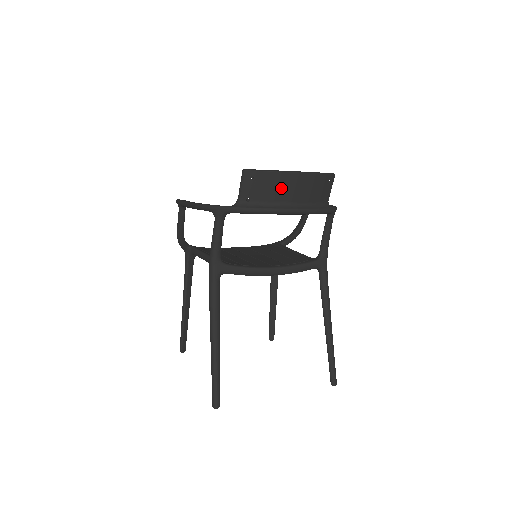
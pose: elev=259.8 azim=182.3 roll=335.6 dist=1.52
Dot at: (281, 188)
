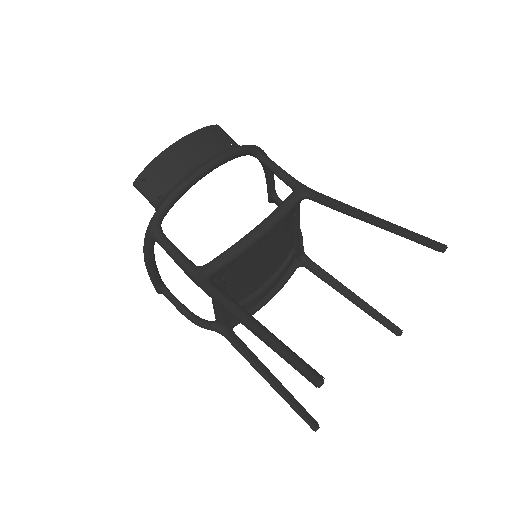
Dot at: (174, 164)
